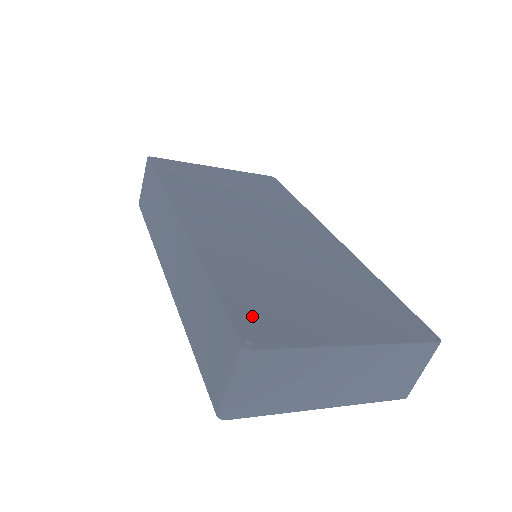
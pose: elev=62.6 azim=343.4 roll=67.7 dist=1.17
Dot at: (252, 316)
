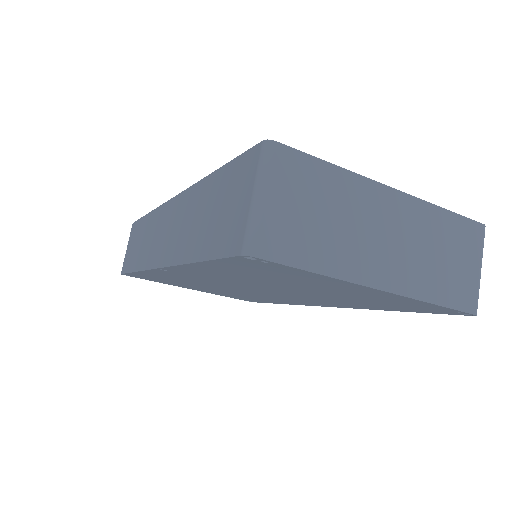
Dot at: occluded
